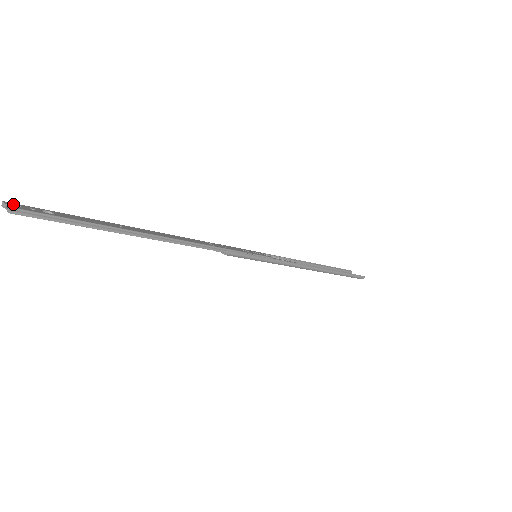
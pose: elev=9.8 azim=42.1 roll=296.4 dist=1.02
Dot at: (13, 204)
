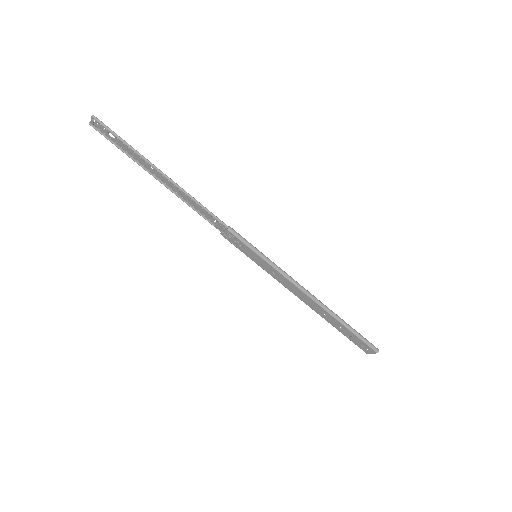
Dot at: (95, 123)
